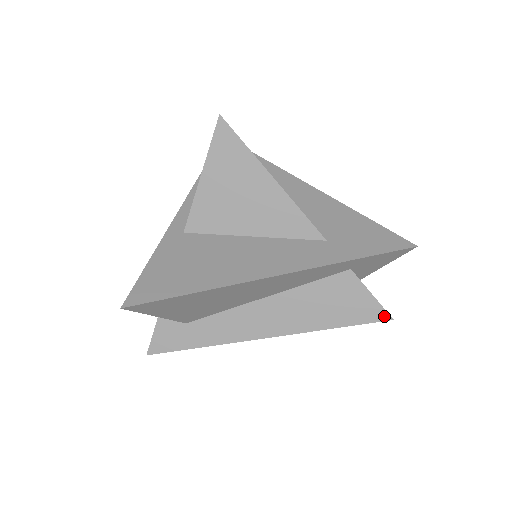
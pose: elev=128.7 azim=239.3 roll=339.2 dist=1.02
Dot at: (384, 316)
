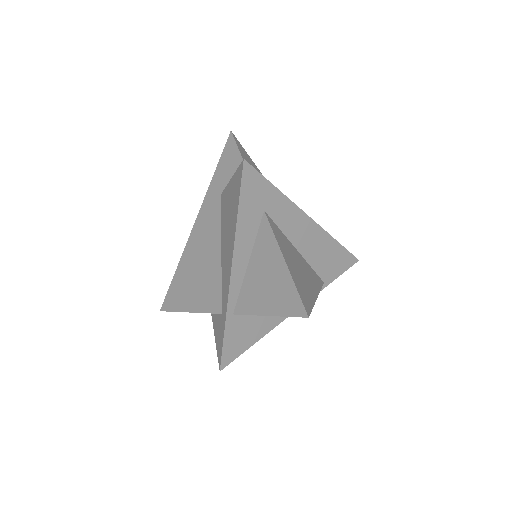
Dot at: (353, 258)
